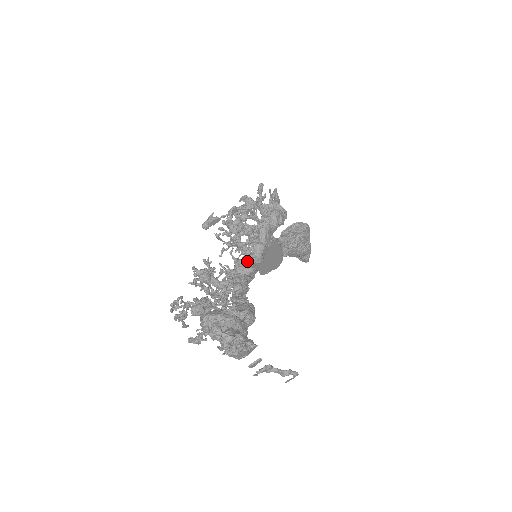
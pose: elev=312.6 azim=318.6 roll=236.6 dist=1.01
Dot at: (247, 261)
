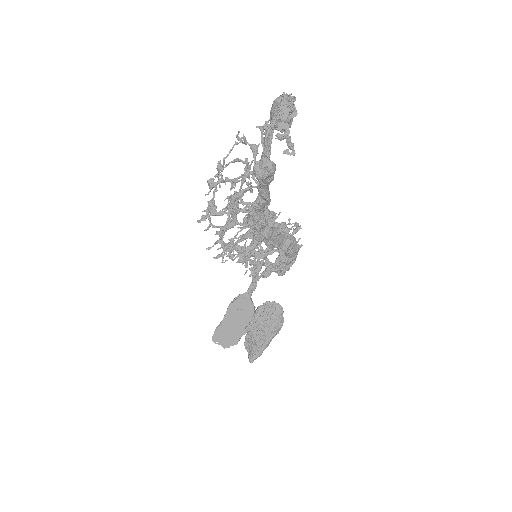
Dot at: occluded
